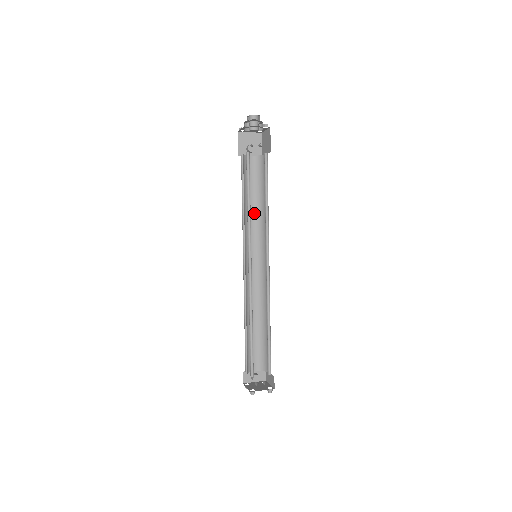
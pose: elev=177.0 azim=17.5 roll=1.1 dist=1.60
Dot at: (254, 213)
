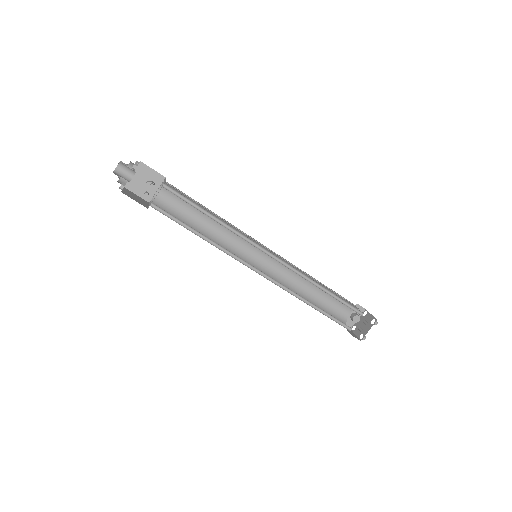
Dot at: (216, 225)
